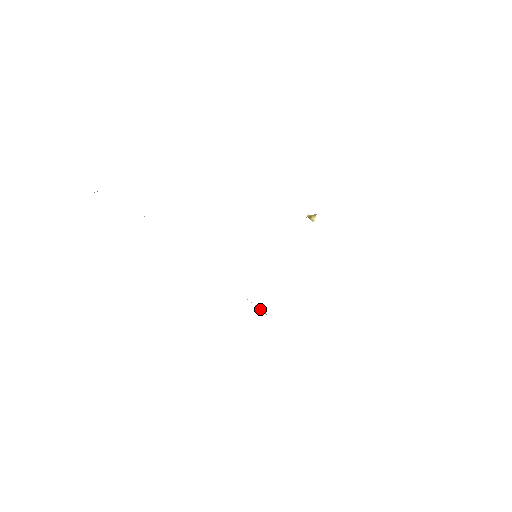
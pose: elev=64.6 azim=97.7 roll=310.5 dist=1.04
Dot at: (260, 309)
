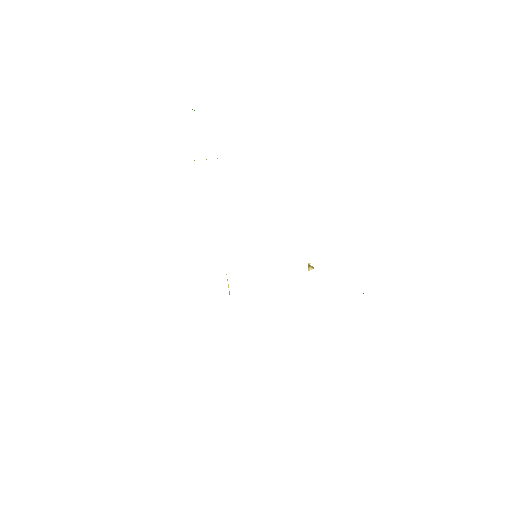
Dot at: (229, 291)
